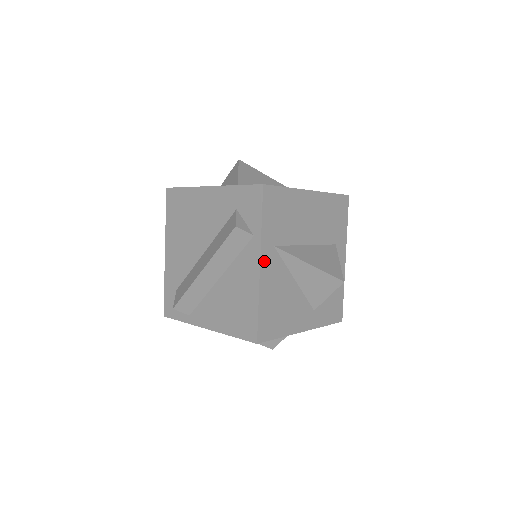
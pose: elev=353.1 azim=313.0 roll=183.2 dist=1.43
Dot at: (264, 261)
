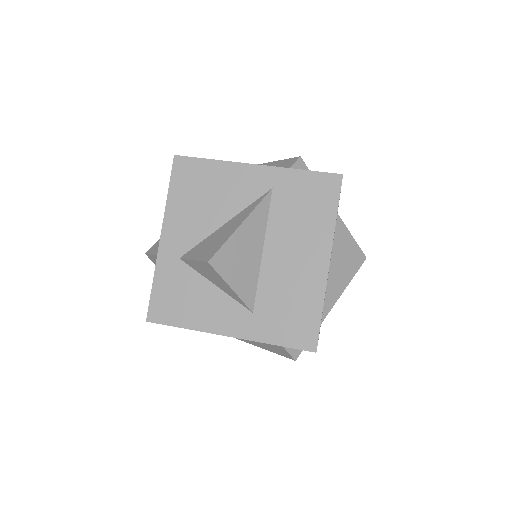
Dot at: occluded
